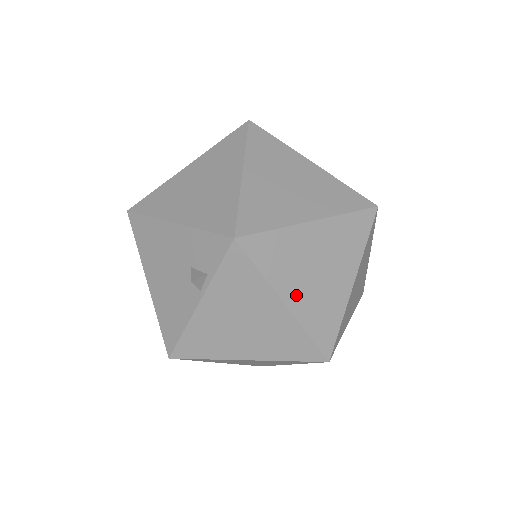
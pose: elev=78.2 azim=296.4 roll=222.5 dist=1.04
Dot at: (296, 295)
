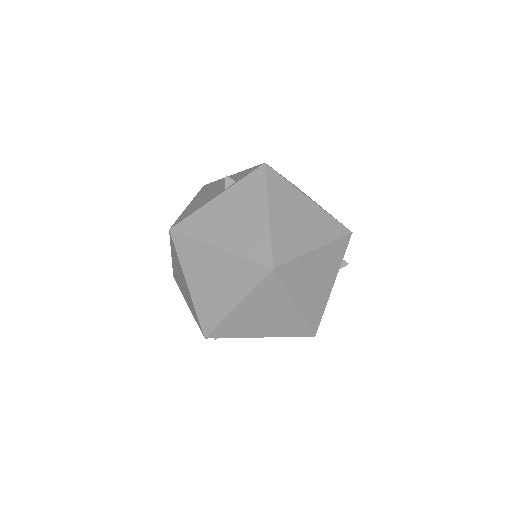
Dot at: (278, 215)
